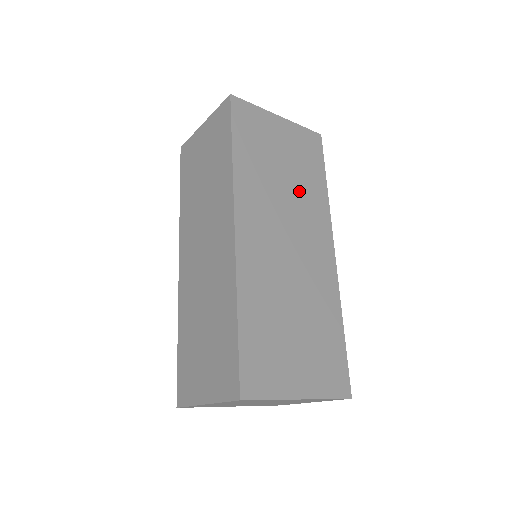
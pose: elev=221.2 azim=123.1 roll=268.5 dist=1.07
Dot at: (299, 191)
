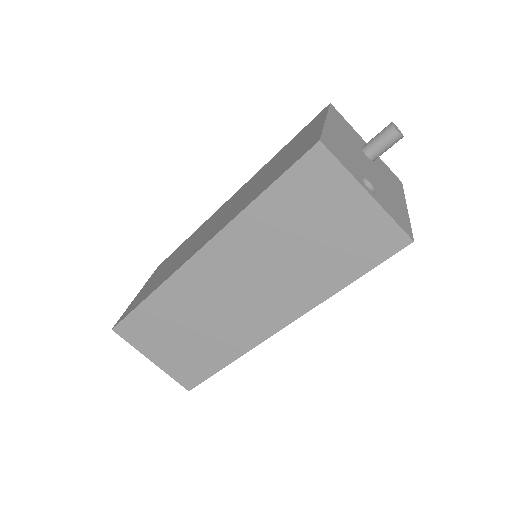
Dot at: occluded
